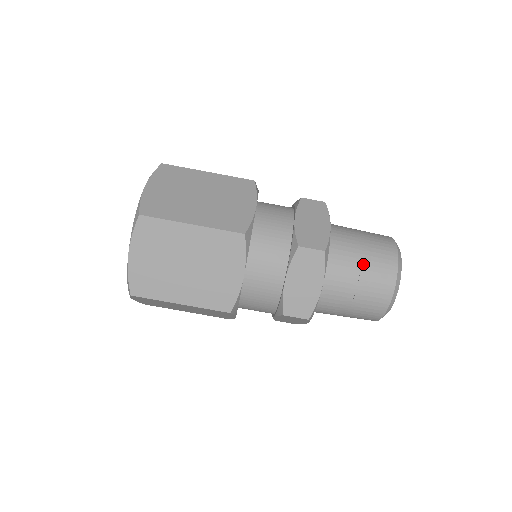
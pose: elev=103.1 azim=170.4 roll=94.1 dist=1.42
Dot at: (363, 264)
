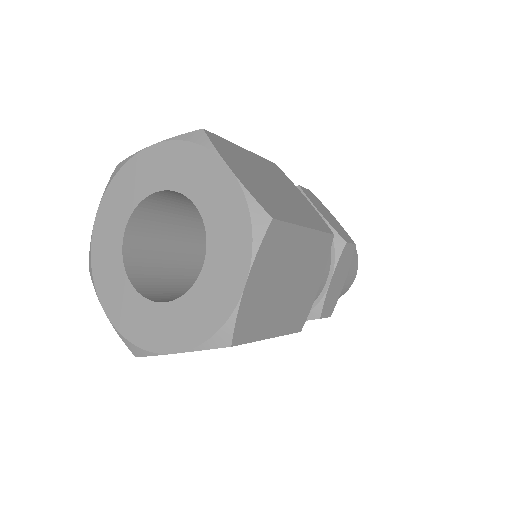
Dot at: occluded
